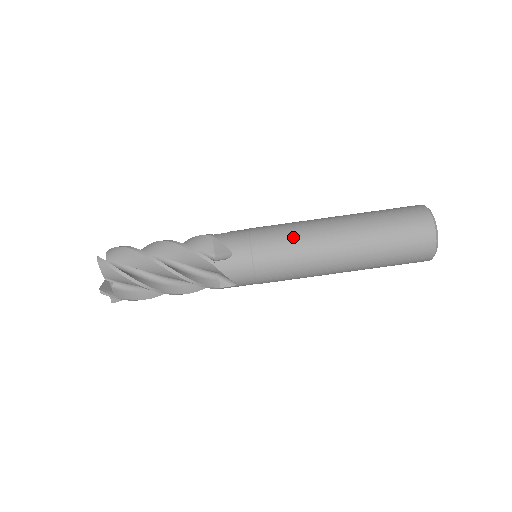
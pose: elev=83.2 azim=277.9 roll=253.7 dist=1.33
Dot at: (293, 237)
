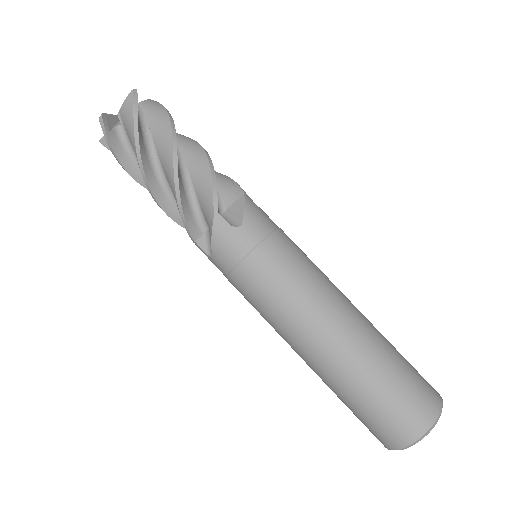
Dot at: (306, 279)
